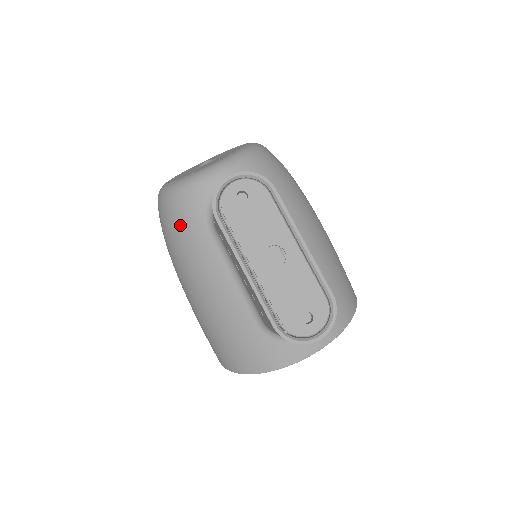
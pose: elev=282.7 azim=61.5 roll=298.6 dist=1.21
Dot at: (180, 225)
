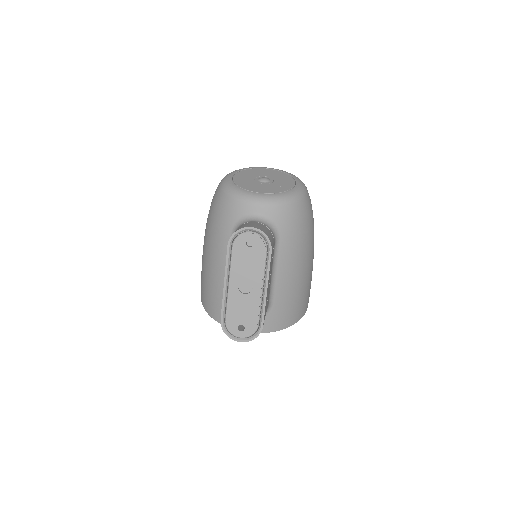
Dot at: (219, 215)
